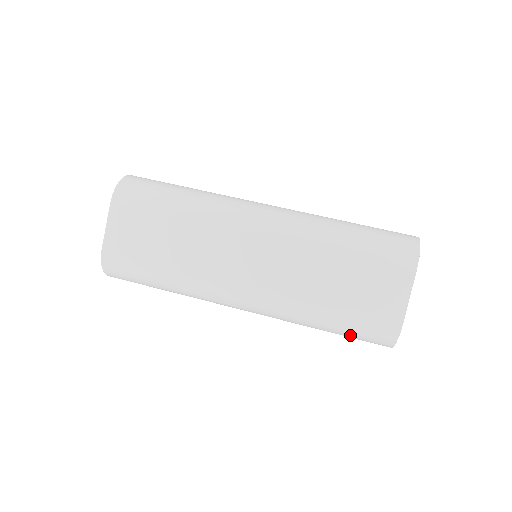
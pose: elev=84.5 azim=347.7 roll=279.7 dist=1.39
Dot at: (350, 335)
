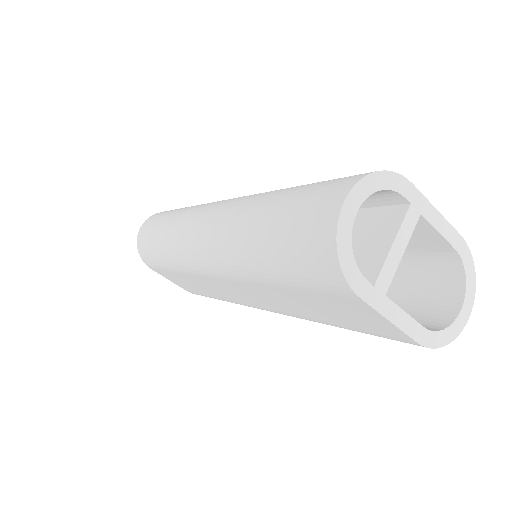
Dot at: occluded
